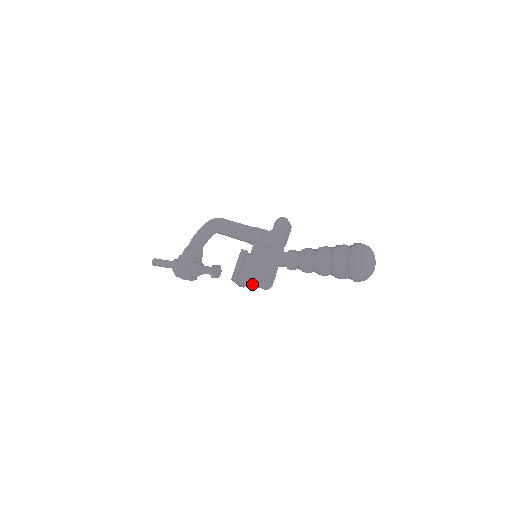
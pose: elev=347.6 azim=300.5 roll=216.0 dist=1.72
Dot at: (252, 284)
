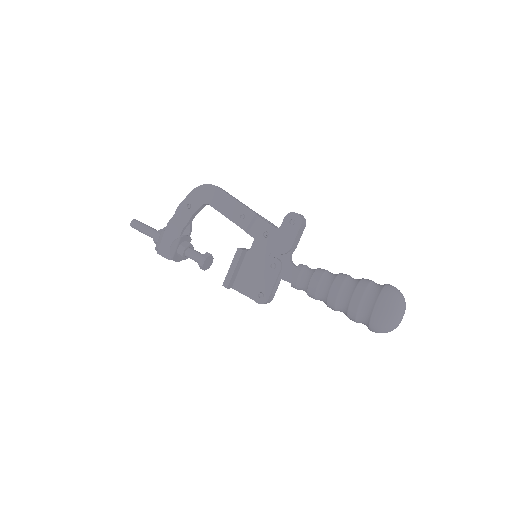
Dot at: (247, 295)
